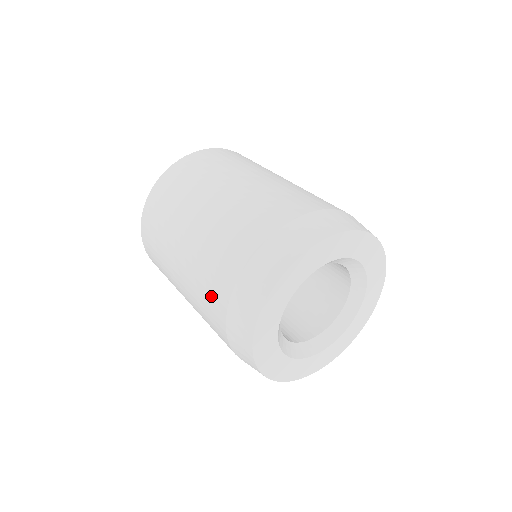
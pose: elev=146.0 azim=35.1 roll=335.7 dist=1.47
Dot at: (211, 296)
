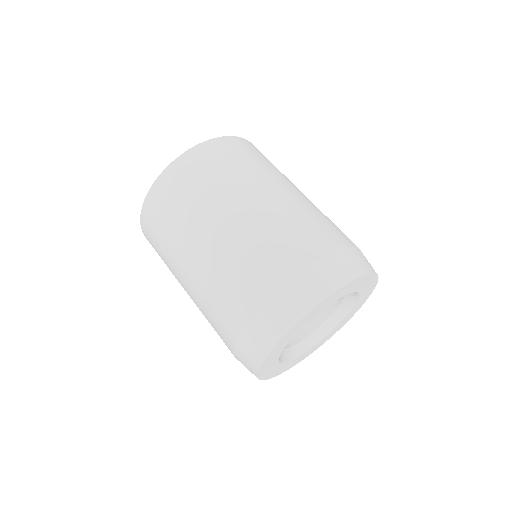
Dot at: occluded
